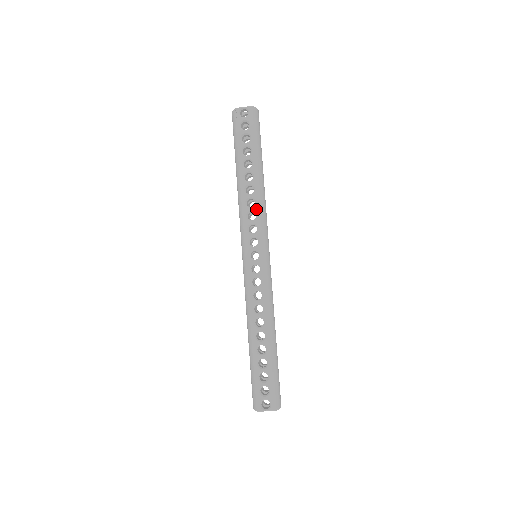
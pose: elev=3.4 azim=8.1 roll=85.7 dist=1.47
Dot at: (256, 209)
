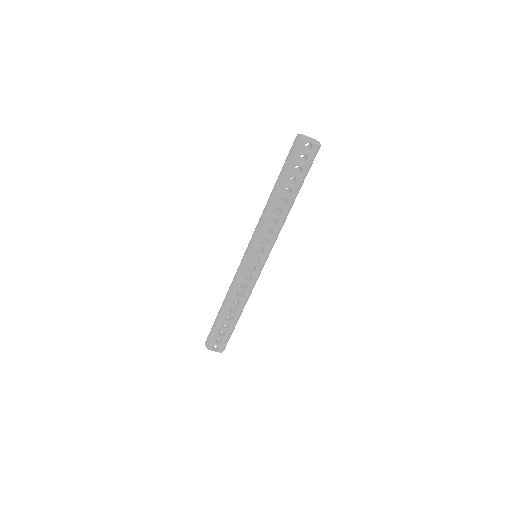
Dot at: (275, 229)
